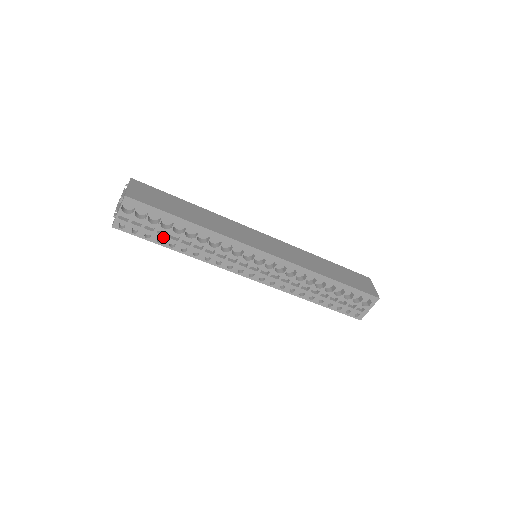
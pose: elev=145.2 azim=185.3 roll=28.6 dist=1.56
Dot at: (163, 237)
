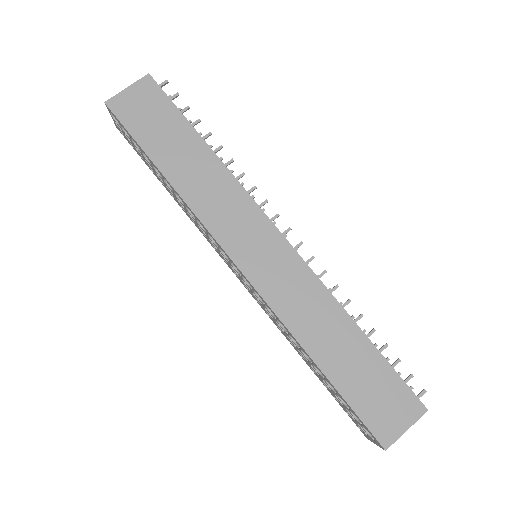
Dot at: (152, 168)
